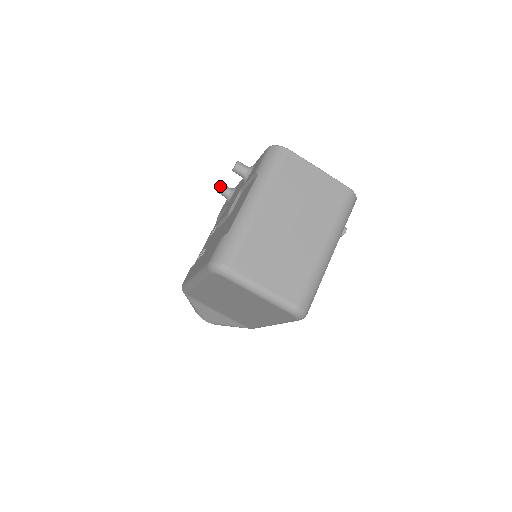
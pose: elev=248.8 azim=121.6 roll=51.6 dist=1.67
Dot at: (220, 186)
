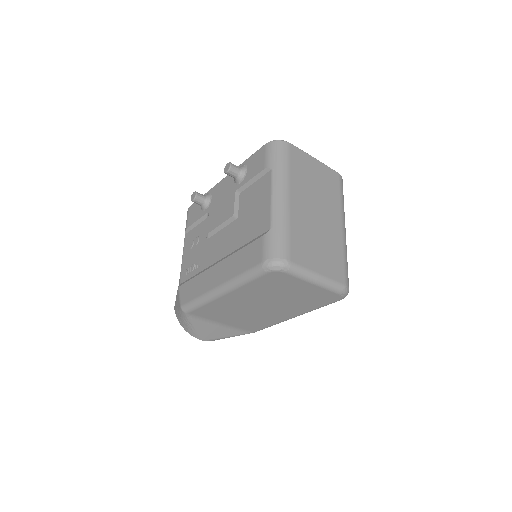
Dot at: (195, 194)
